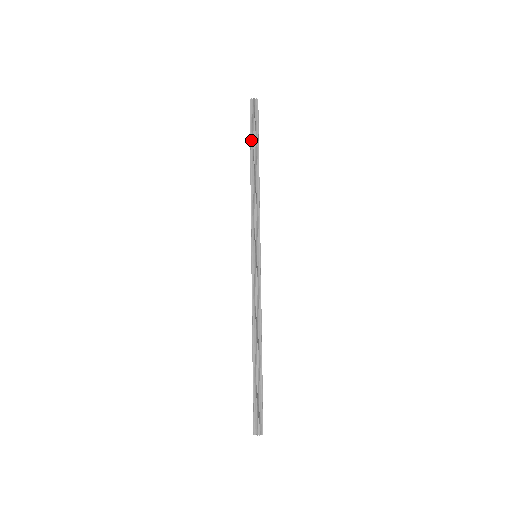
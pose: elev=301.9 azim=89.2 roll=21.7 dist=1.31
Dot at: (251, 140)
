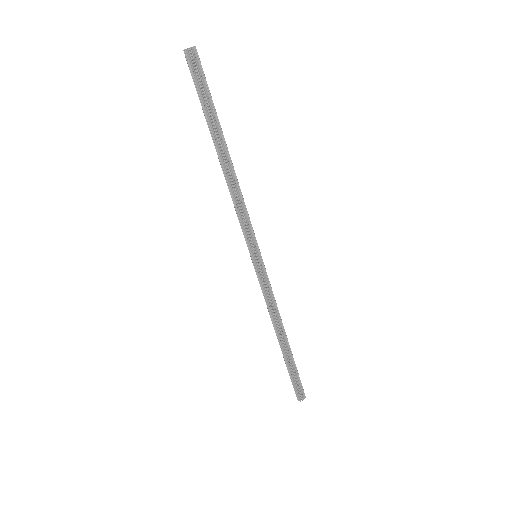
Dot at: (207, 116)
